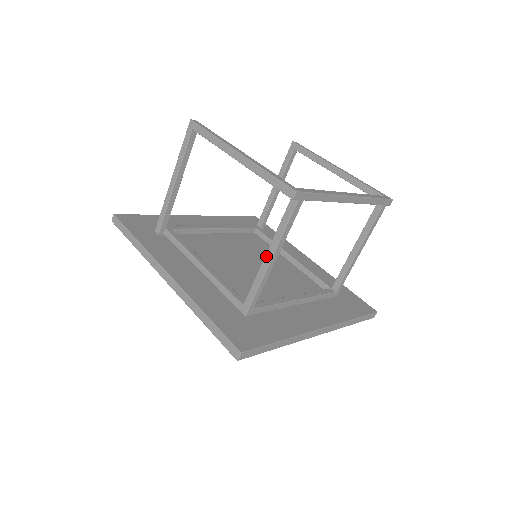
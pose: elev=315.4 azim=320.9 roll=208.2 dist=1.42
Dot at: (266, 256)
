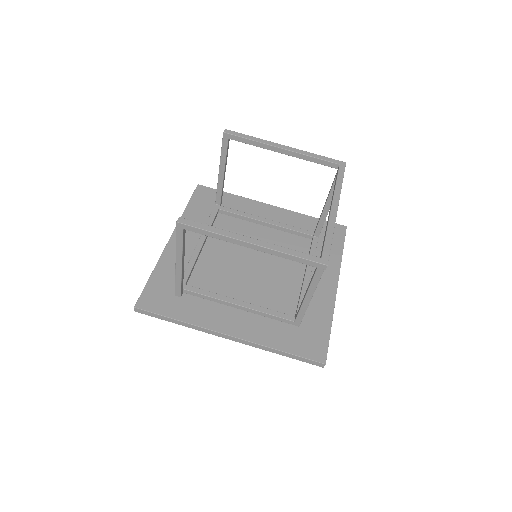
Dot at: (307, 296)
